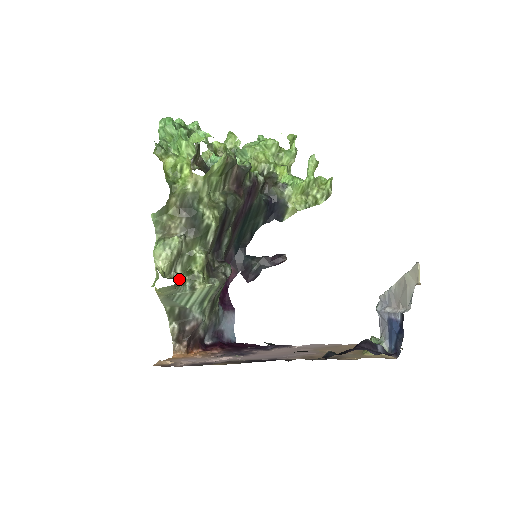
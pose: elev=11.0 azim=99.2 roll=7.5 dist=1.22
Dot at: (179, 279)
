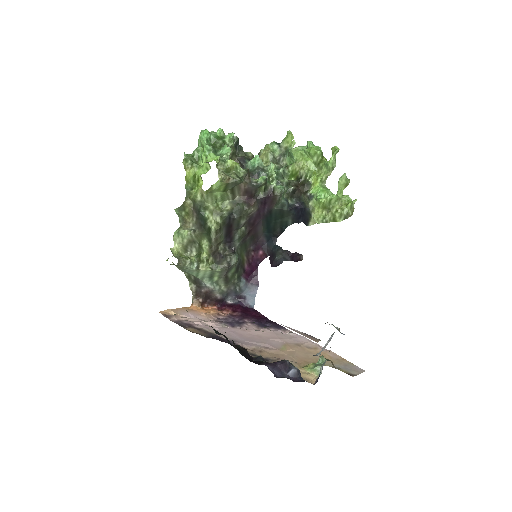
Dot at: (188, 259)
